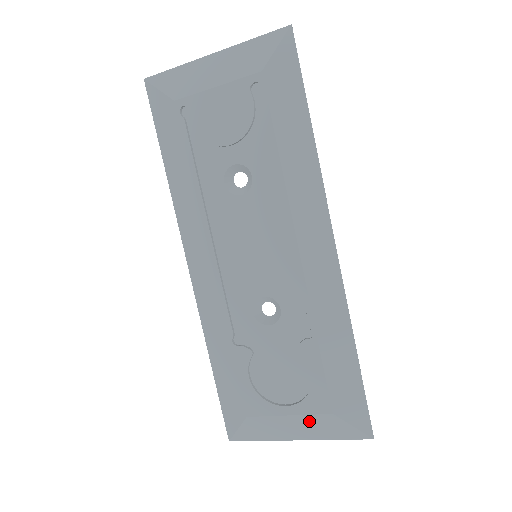
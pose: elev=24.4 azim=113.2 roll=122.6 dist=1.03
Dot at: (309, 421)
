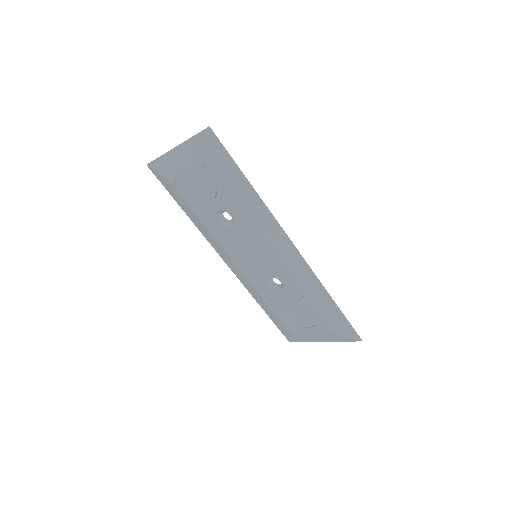
Dot at: (323, 335)
